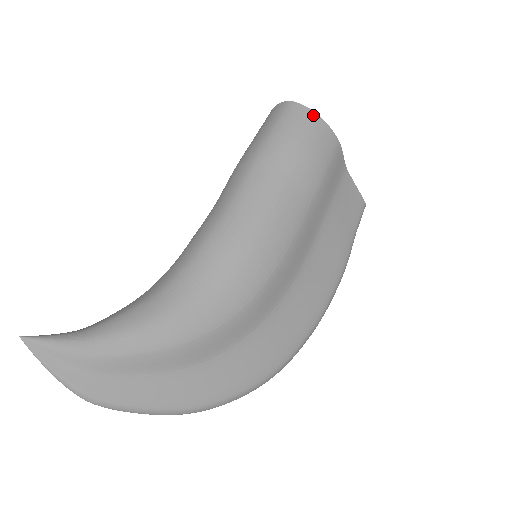
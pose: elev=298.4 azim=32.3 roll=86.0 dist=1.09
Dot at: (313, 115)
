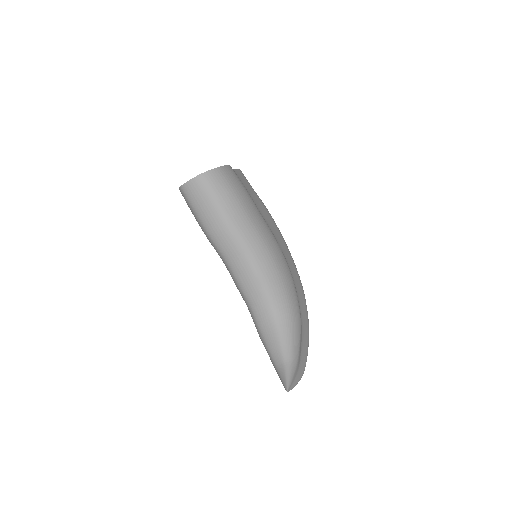
Dot at: (218, 171)
